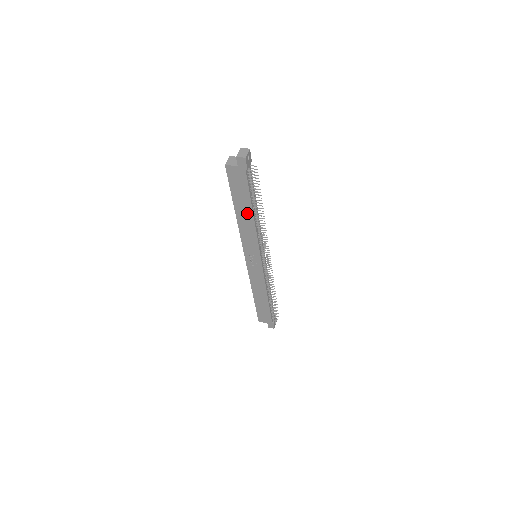
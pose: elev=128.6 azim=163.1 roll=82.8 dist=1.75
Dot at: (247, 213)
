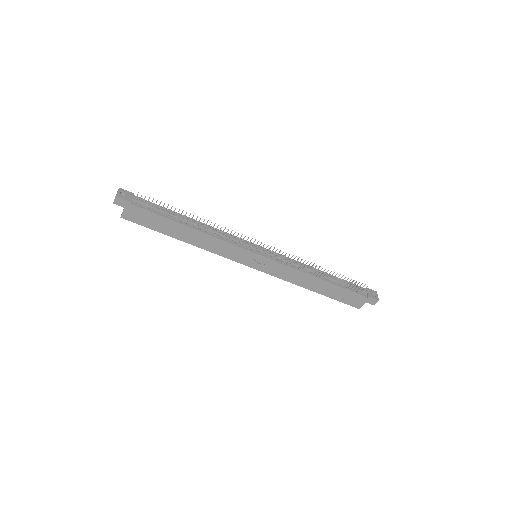
Dot at: (186, 232)
